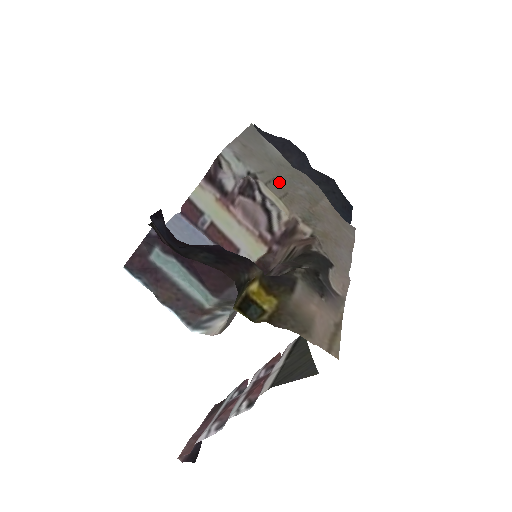
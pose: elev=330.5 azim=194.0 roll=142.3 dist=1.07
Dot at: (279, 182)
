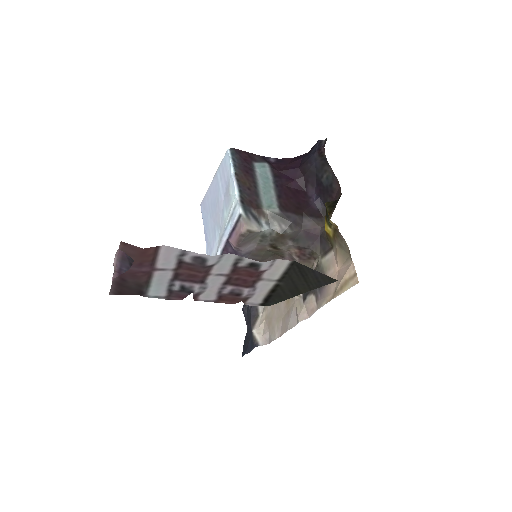
Dot at: occluded
